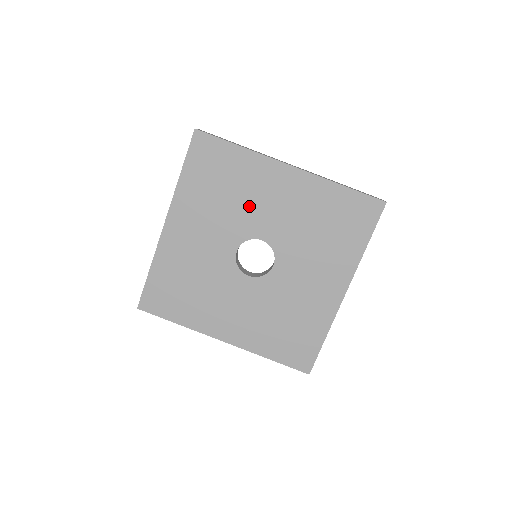
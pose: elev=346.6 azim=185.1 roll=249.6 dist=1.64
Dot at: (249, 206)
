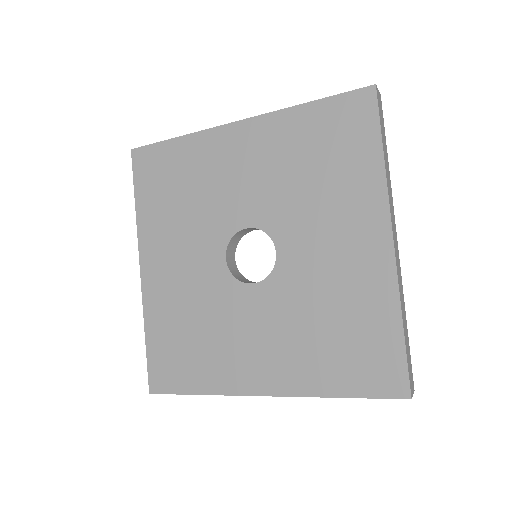
Dot at: (215, 196)
